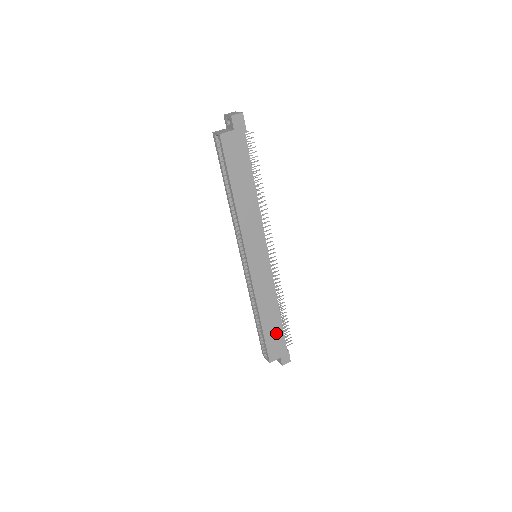
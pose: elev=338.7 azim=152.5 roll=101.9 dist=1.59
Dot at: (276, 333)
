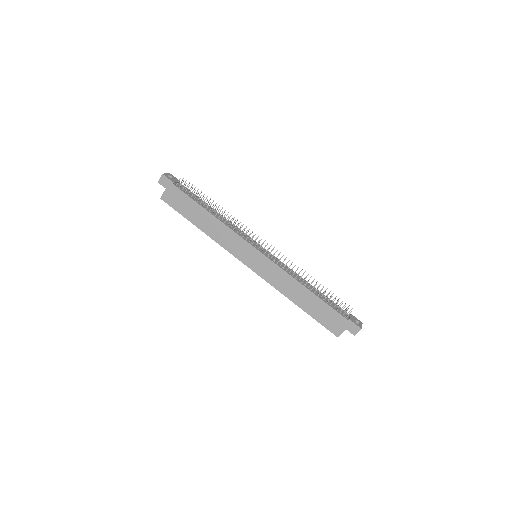
Dot at: (322, 309)
